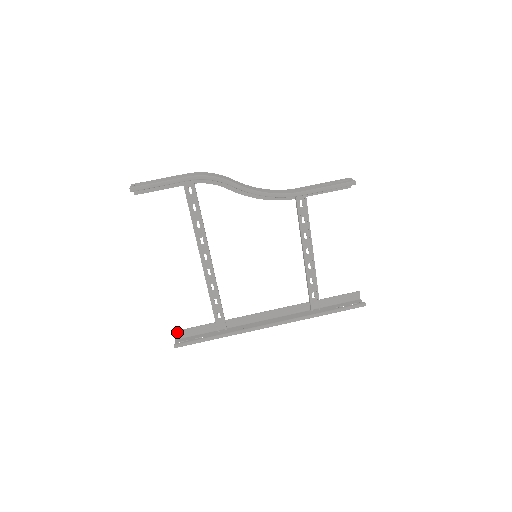
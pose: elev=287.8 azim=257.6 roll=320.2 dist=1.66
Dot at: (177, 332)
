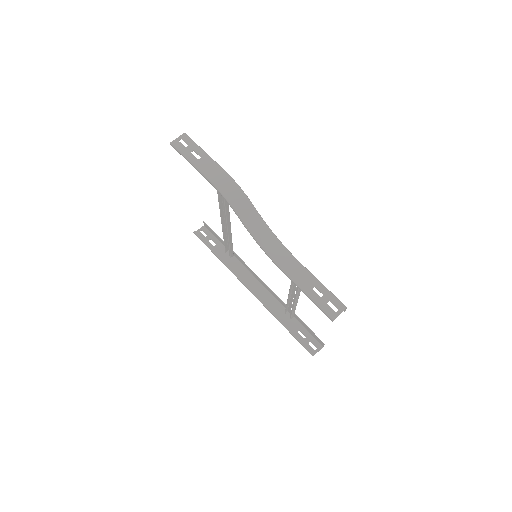
Dot at: (206, 224)
